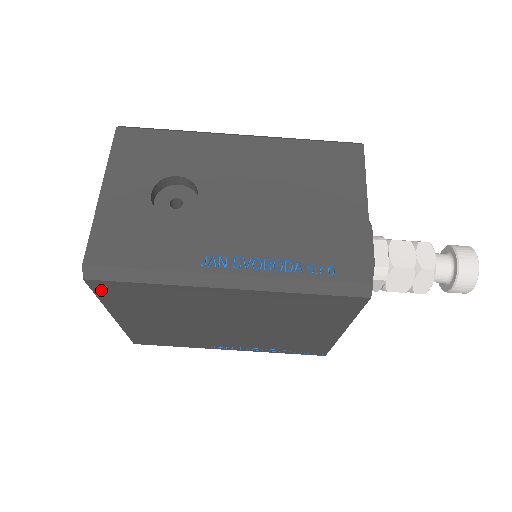
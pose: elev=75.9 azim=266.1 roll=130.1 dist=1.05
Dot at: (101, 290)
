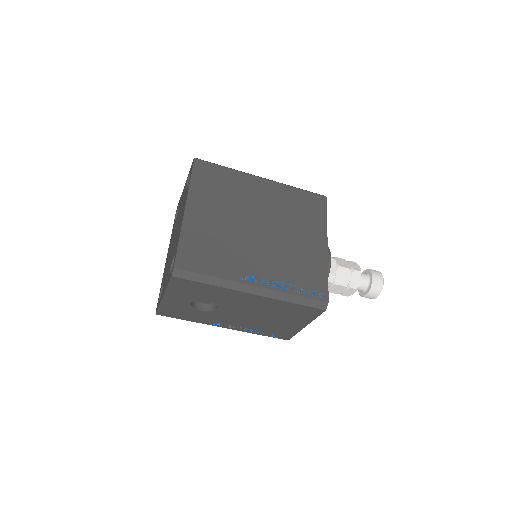
Dot at: occluded
